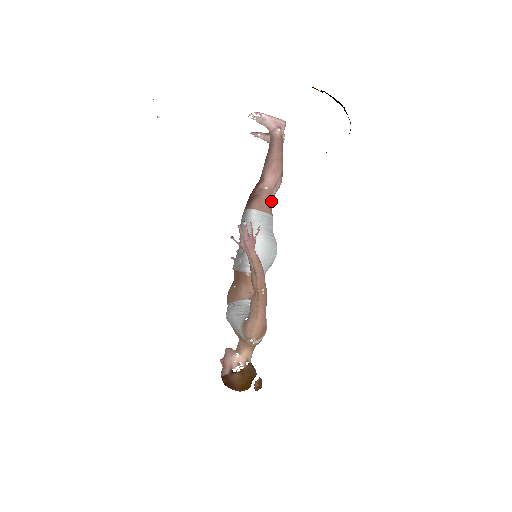
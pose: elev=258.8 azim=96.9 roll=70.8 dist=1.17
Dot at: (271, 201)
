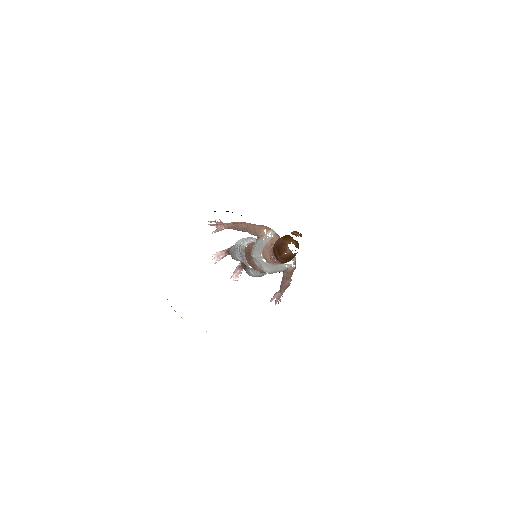
Dot at: occluded
